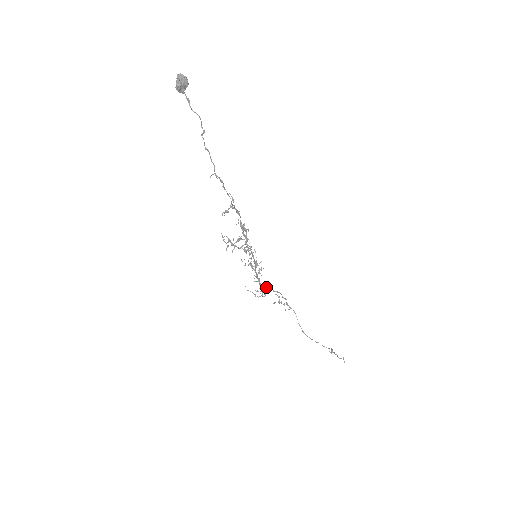
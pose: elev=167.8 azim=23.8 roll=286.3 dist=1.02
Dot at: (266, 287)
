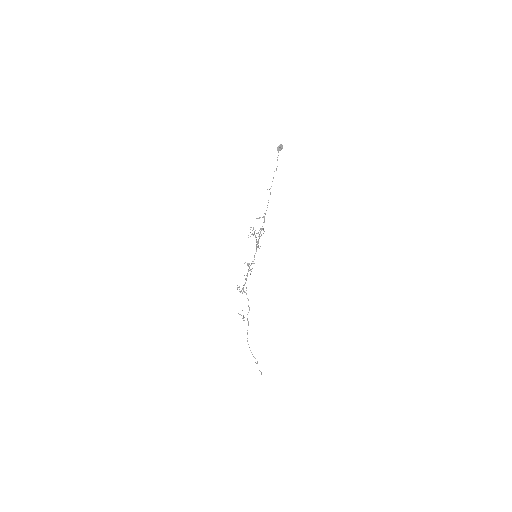
Dot at: occluded
